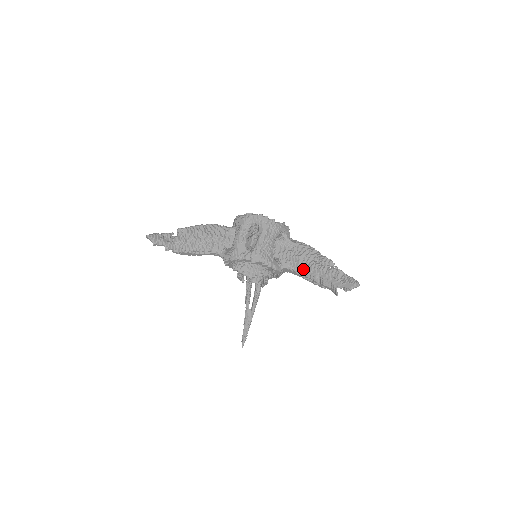
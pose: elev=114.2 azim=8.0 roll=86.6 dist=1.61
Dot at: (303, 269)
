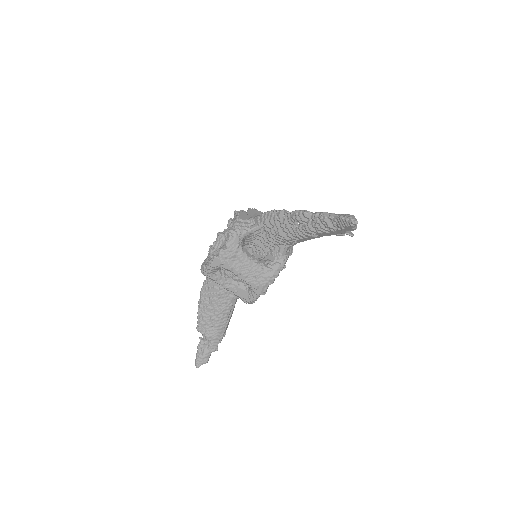
Dot at: (297, 241)
